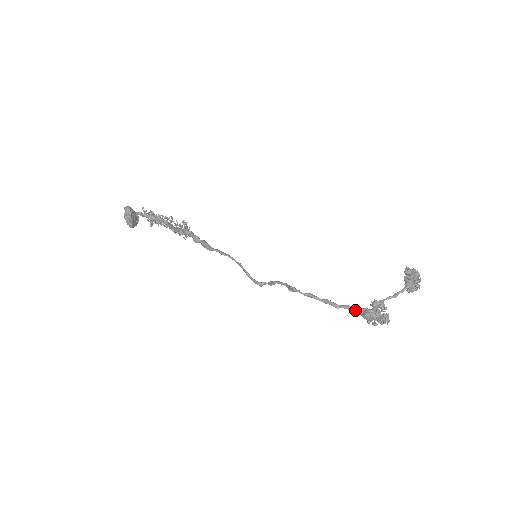
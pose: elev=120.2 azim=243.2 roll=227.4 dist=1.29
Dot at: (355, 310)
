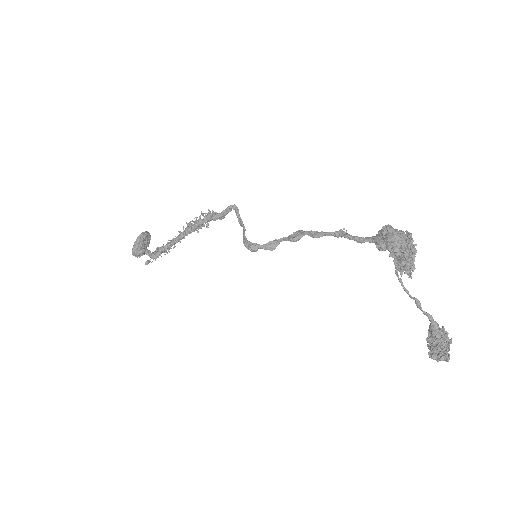
Dot at: (372, 238)
